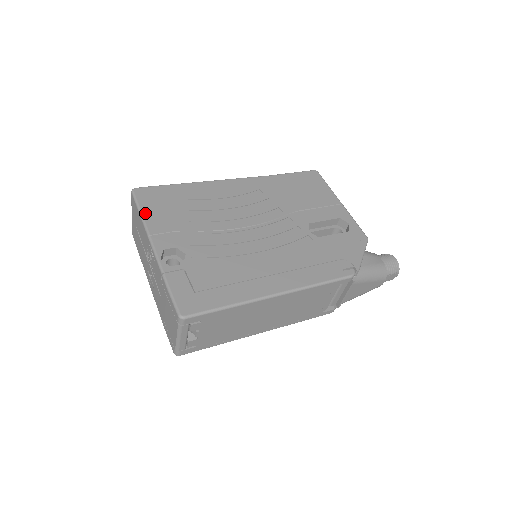
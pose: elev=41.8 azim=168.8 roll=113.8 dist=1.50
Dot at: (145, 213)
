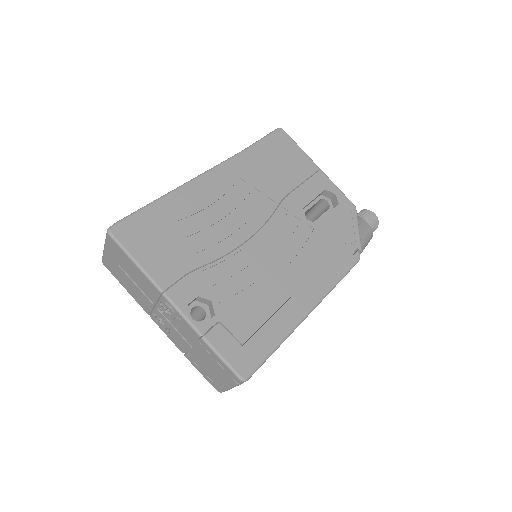
Dot at: (142, 262)
